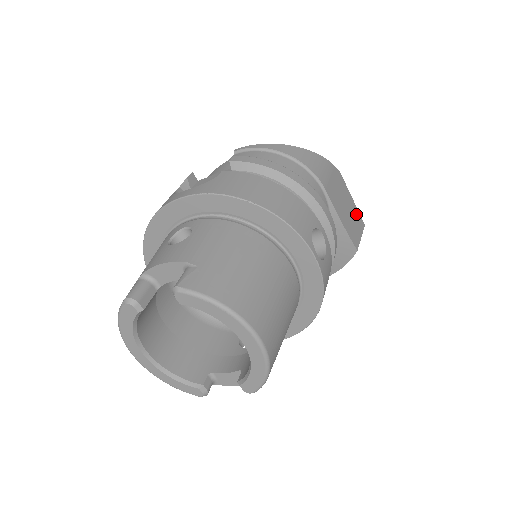
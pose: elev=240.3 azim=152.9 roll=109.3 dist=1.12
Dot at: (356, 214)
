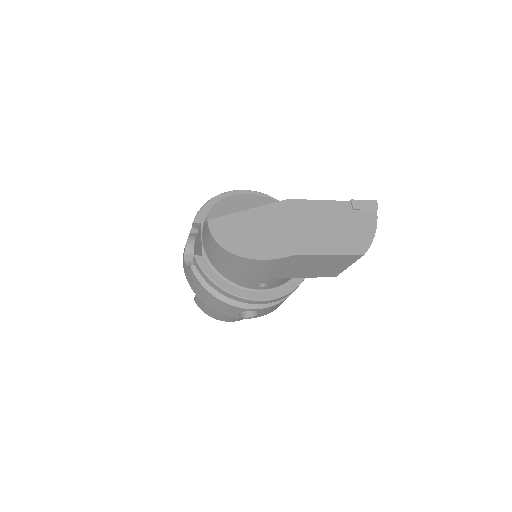
Dot at: (339, 259)
